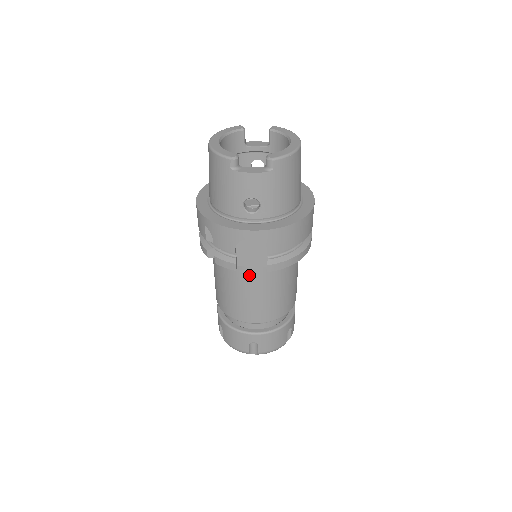
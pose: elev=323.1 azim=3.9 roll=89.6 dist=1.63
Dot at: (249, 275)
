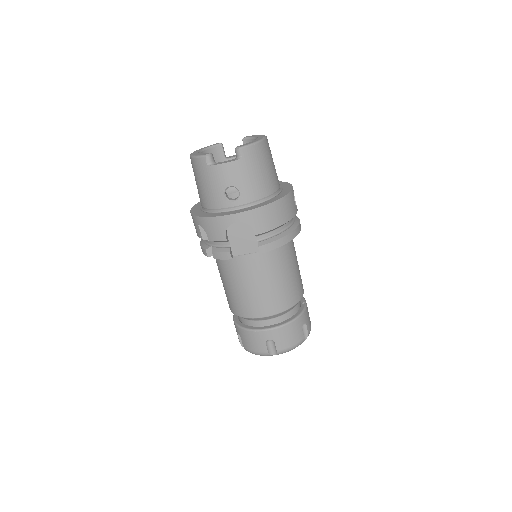
Dot at: (247, 264)
